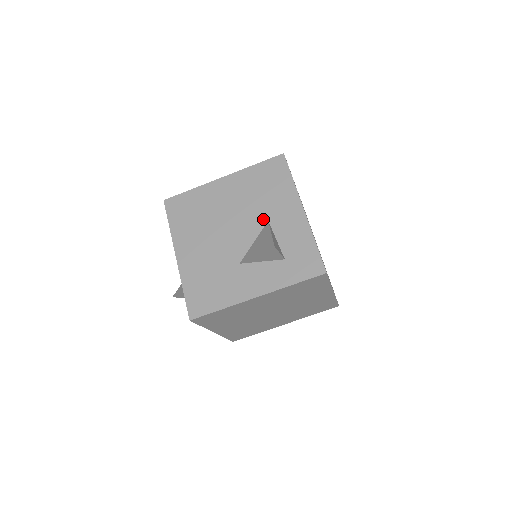
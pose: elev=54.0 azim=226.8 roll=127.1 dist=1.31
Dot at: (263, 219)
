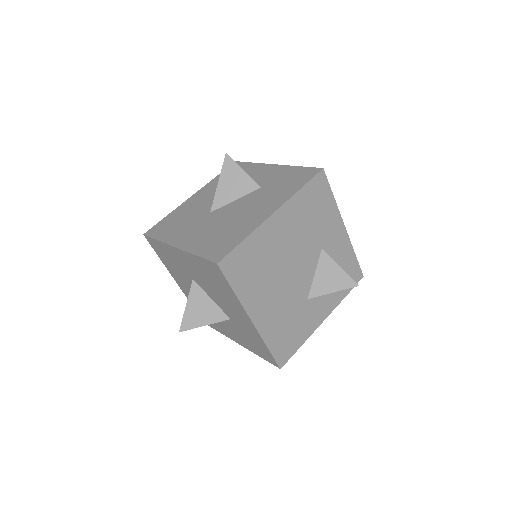
Dot at: (318, 248)
